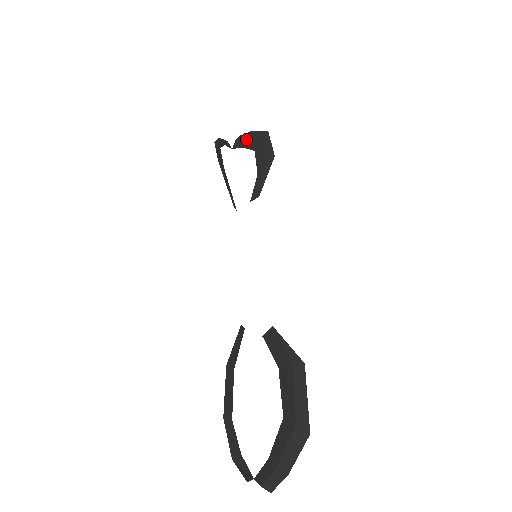
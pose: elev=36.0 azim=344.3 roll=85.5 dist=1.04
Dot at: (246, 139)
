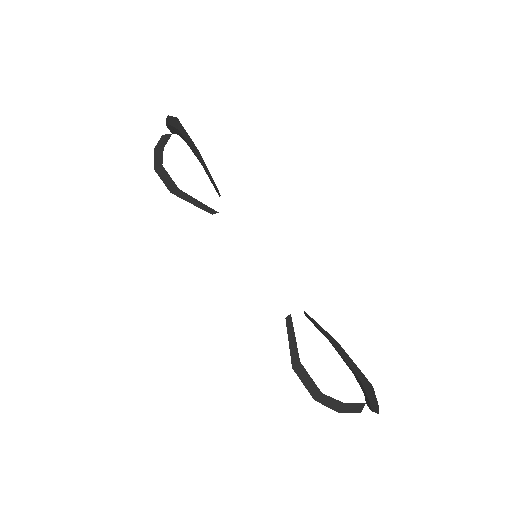
Dot at: (171, 127)
